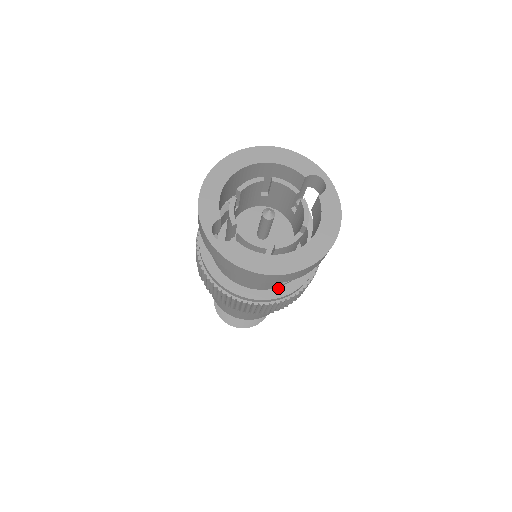
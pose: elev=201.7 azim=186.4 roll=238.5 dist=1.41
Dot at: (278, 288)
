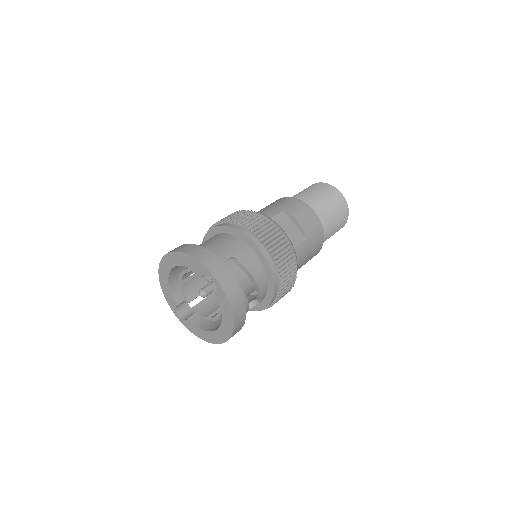
Dot at: (257, 304)
